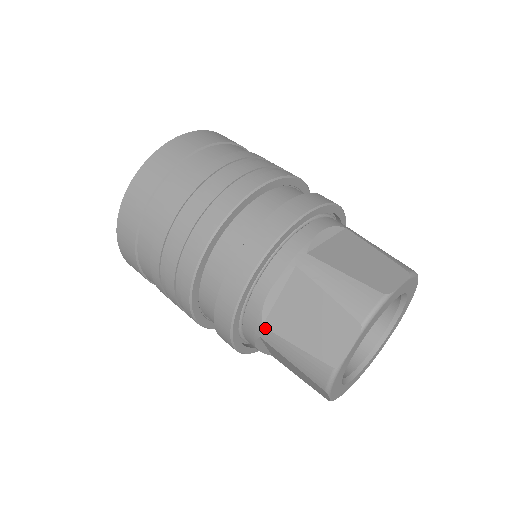
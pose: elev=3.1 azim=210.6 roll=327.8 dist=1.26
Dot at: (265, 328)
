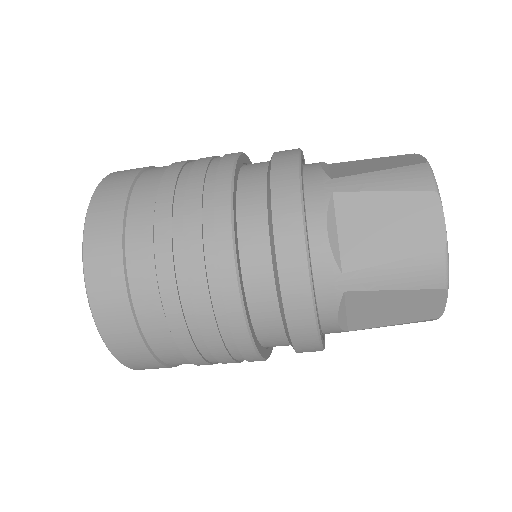
Dot at: occluded
